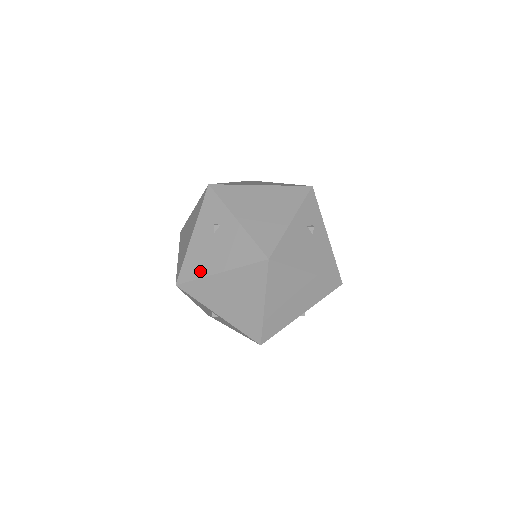
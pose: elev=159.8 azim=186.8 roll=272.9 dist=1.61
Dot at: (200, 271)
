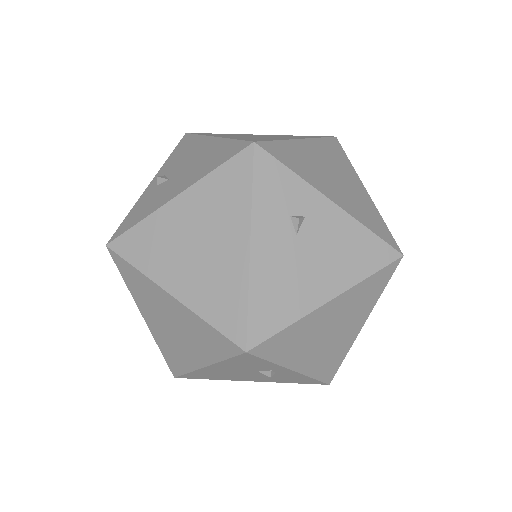
Dot at: (292, 309)
